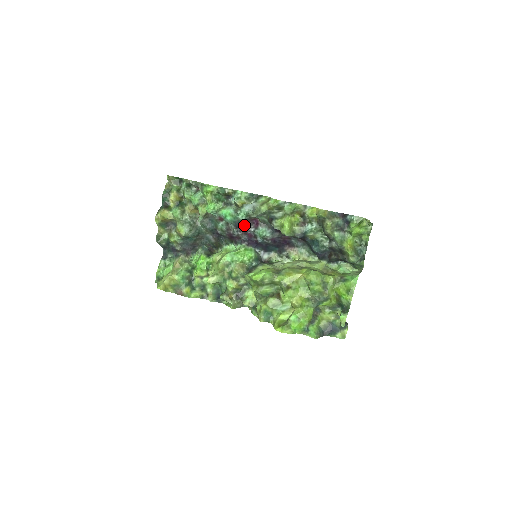
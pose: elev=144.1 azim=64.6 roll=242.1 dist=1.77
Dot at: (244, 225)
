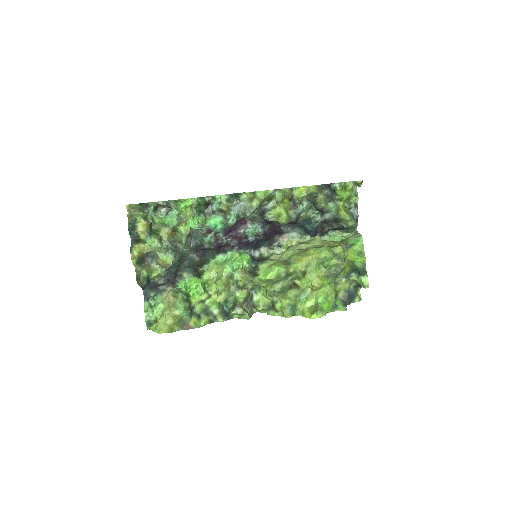
Dot at: (232, 229)
